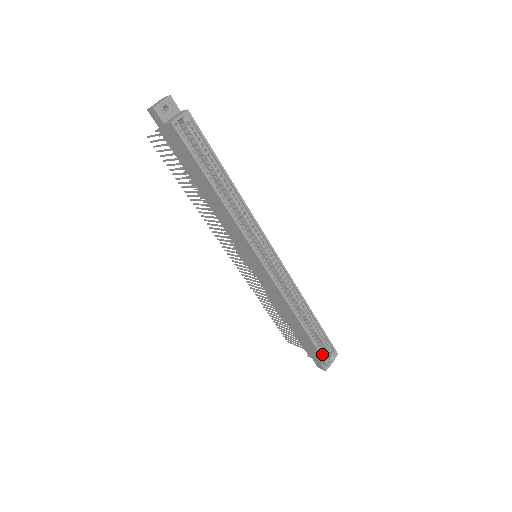
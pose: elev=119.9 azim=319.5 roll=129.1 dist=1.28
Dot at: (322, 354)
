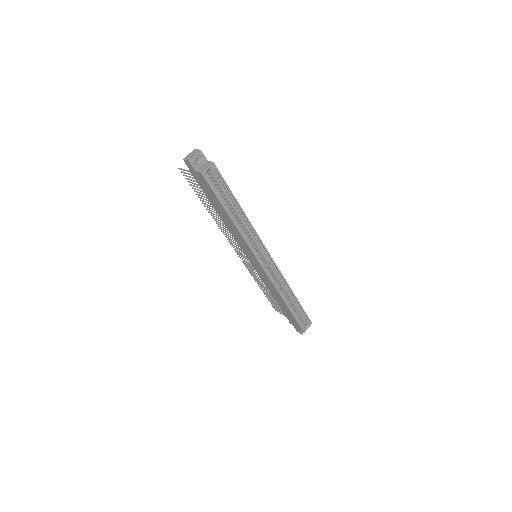
Dot at: (300, 324)
